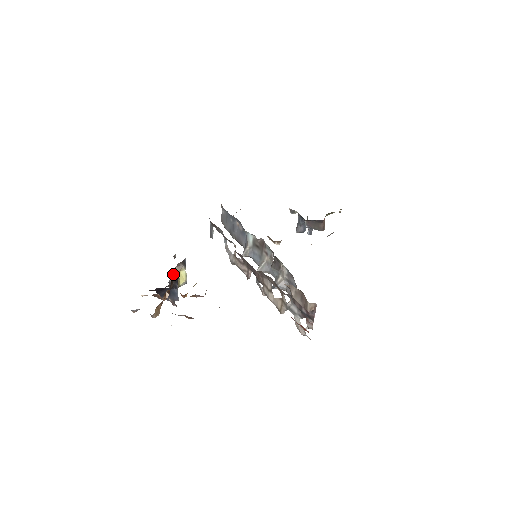
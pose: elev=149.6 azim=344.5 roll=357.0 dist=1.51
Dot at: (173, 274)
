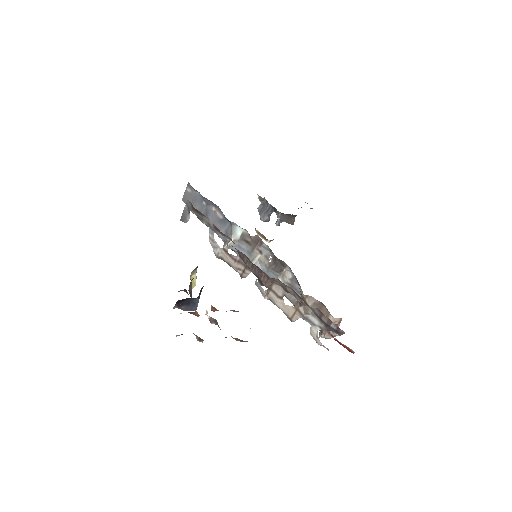
Dot at: (191, 280)
